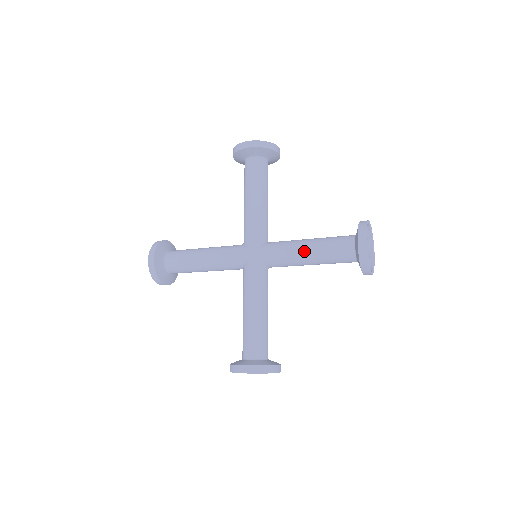
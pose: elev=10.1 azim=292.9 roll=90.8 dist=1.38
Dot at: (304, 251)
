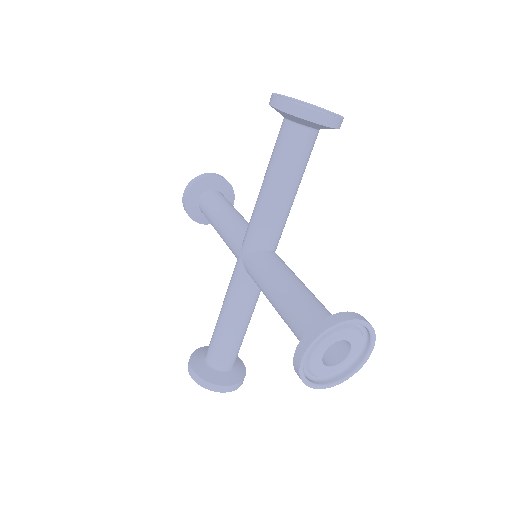
Dot at: (272, 297)
